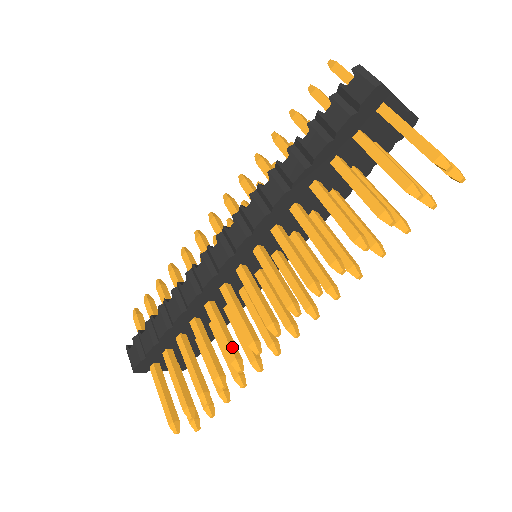
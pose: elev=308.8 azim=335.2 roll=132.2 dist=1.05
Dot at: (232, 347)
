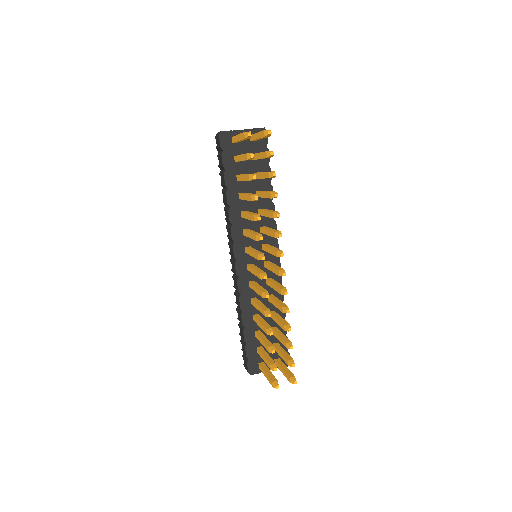
Dot at: (263, 308)
